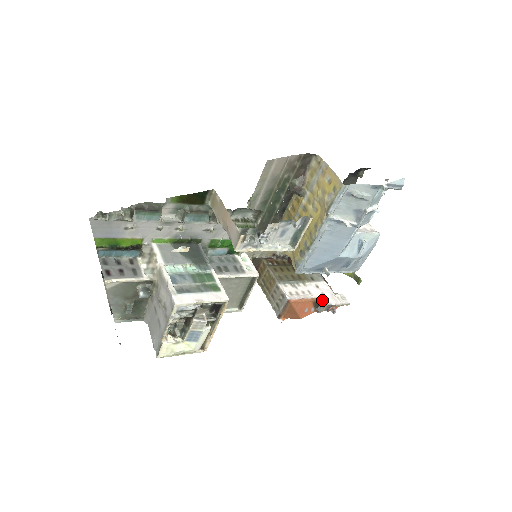
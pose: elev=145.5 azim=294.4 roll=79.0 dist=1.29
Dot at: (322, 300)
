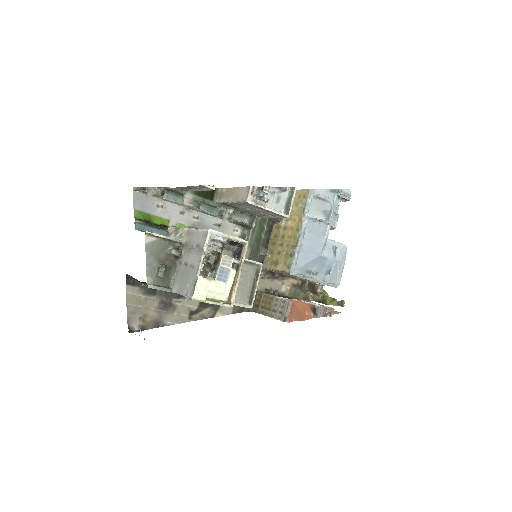
Dot at: (317, 305)
